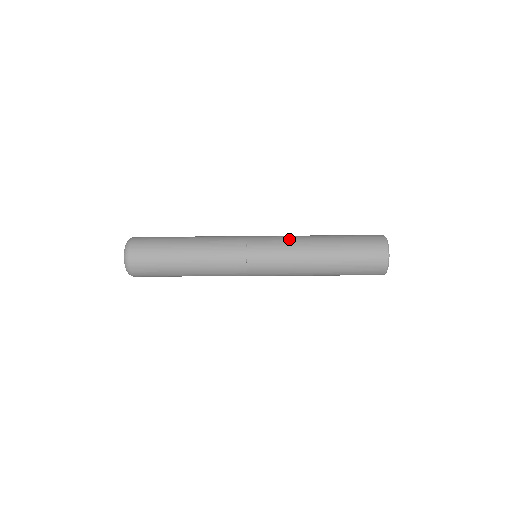
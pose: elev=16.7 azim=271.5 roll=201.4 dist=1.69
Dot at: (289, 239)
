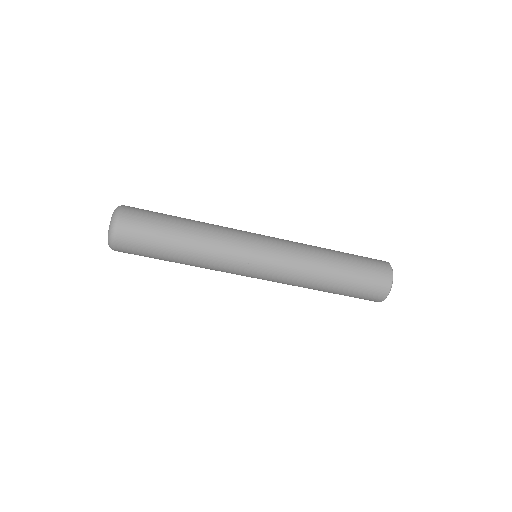
Dot at: occluded
